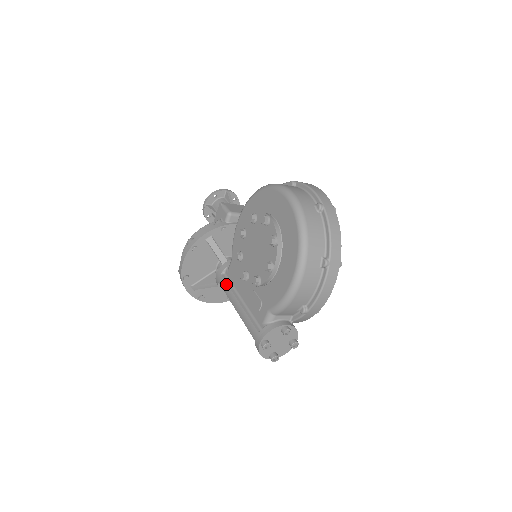
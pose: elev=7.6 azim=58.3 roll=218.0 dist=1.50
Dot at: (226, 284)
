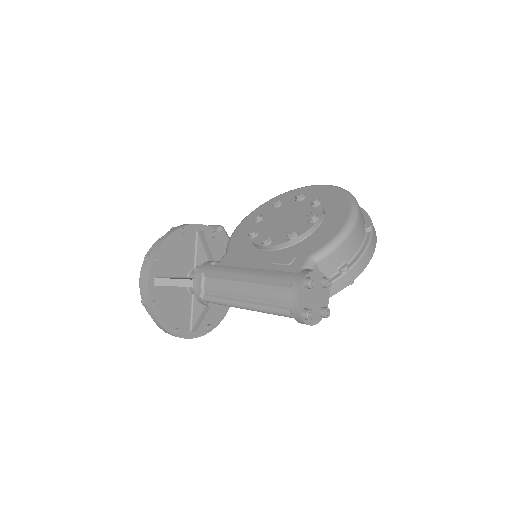
Dot at: (222, 266)
